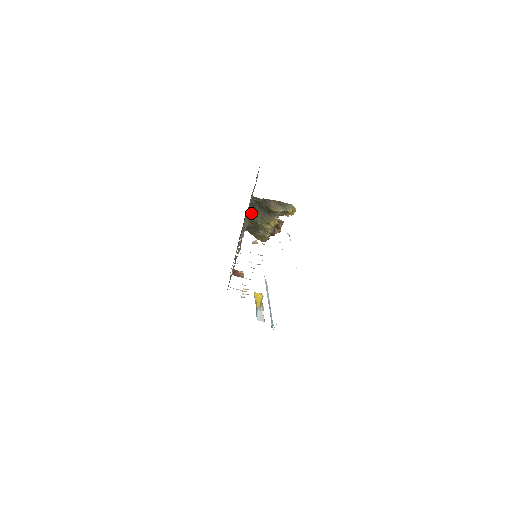
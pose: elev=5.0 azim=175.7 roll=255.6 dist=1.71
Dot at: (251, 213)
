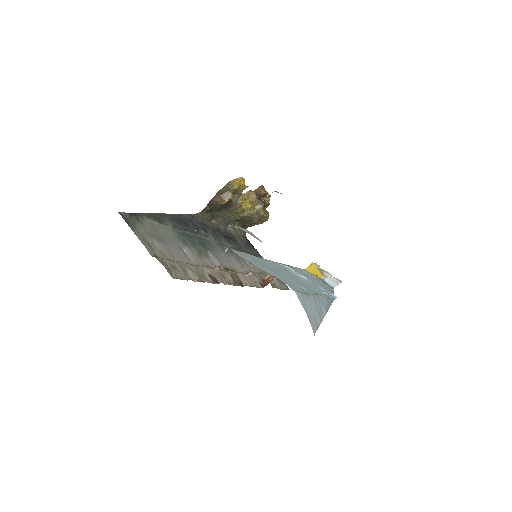
Dot at: (220, 222)
